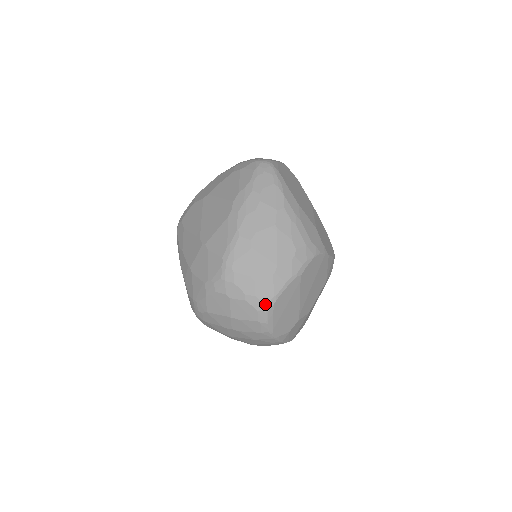
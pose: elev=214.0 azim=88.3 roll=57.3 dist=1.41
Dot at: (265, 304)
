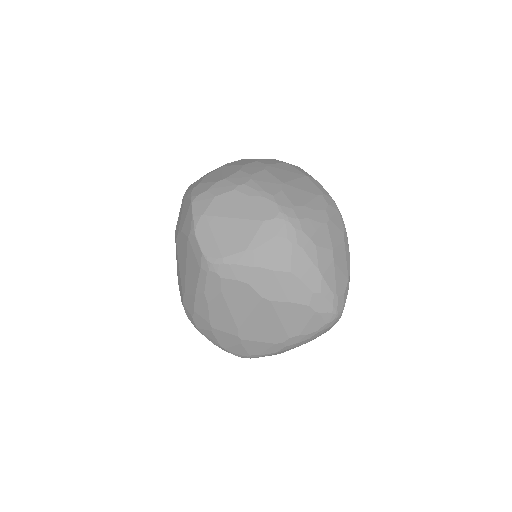
Dot at: occluded
